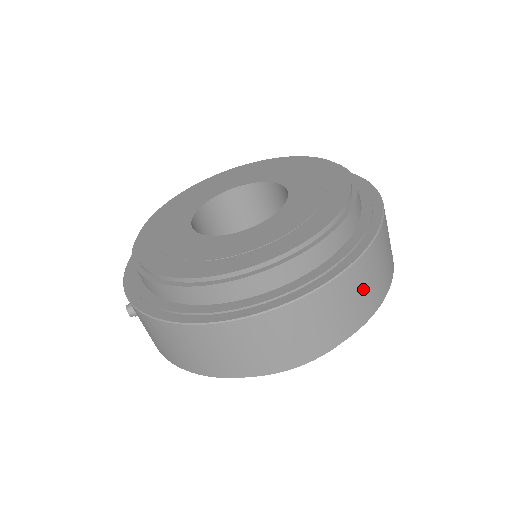
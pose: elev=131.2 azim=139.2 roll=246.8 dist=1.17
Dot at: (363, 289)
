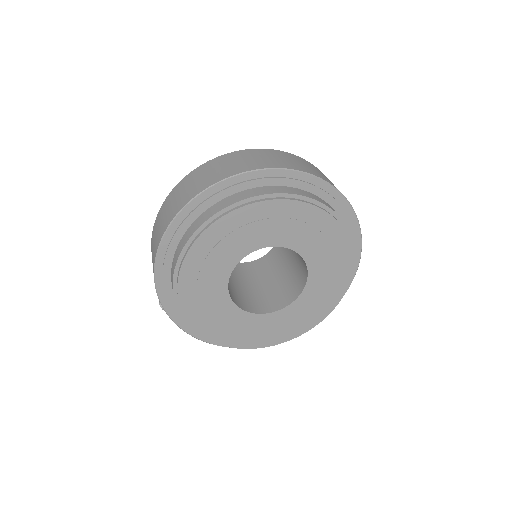
Dot at: (262, 158)
